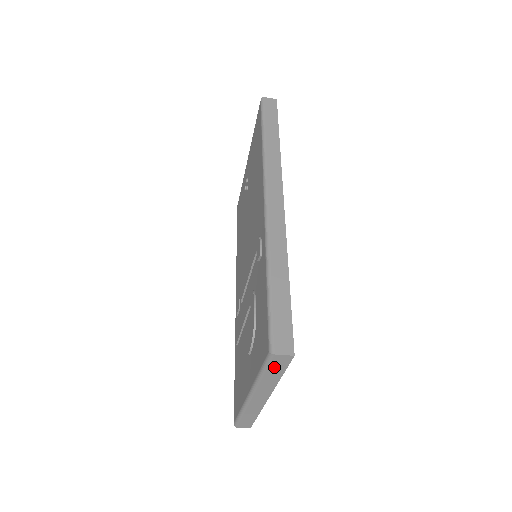
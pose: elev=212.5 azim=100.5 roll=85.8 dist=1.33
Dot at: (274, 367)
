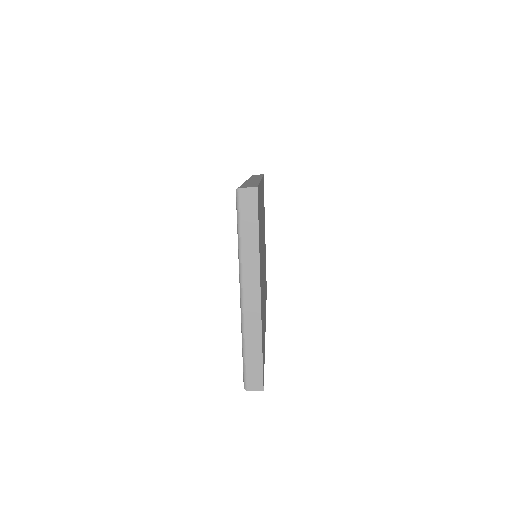
Dot at: (246, 215)
